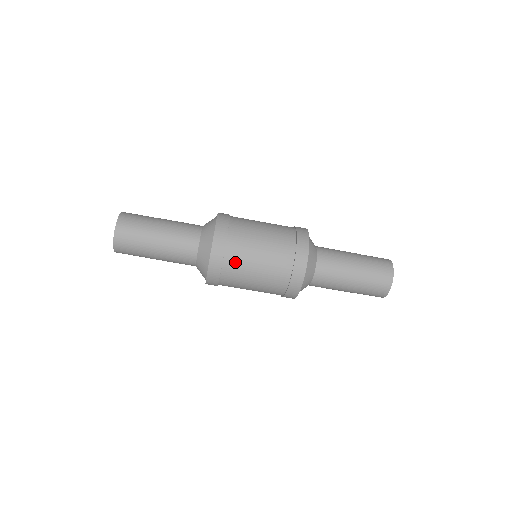
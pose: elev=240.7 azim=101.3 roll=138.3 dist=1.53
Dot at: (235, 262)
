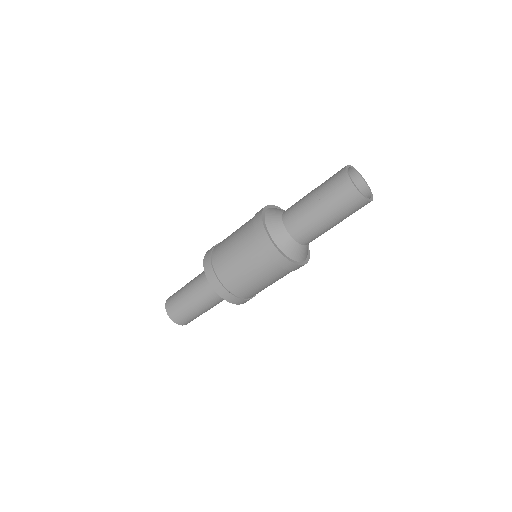
Dot at: (244, 291)
